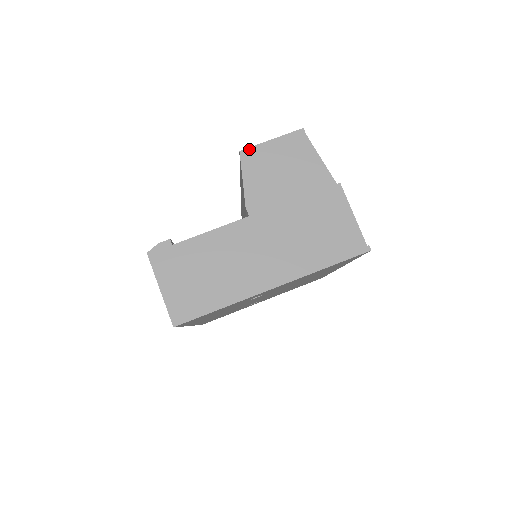
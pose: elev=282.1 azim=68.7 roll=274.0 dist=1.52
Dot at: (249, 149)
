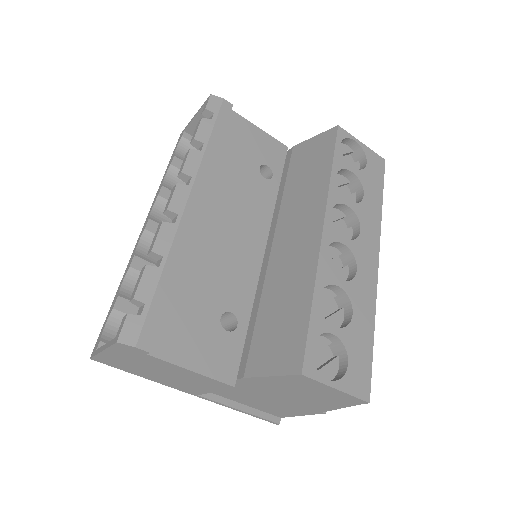
Dot at: (311, 379)
